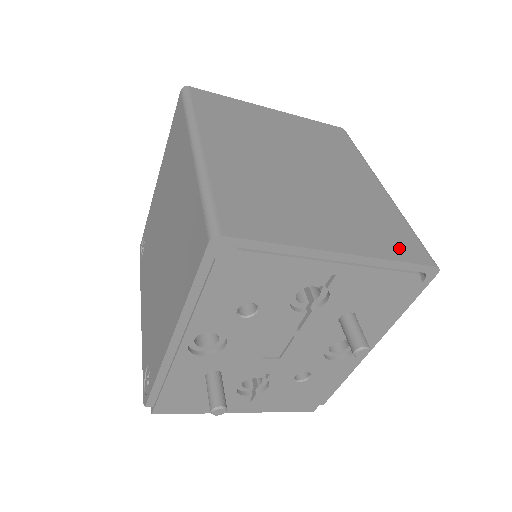
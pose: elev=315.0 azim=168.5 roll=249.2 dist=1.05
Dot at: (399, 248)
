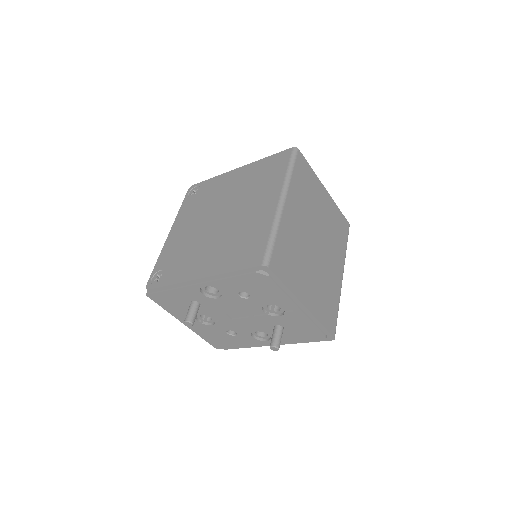
Dot at: (327, 318)
